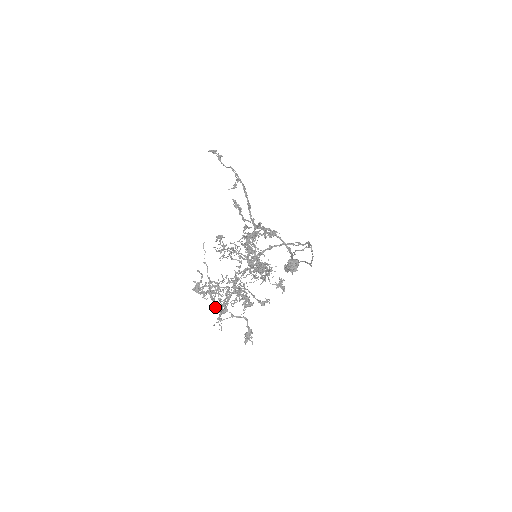
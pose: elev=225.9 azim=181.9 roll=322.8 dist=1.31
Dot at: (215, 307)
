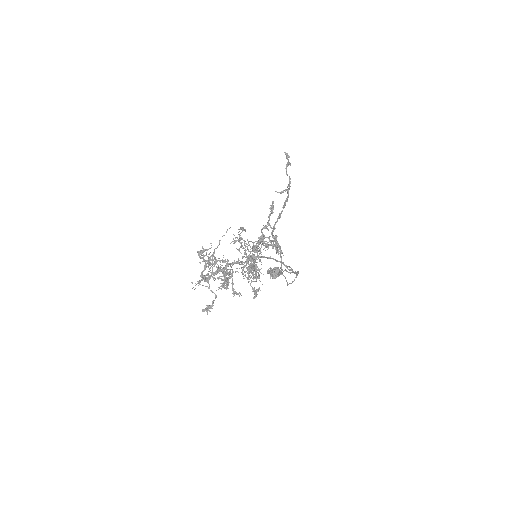
Dot at: (202, 272)
